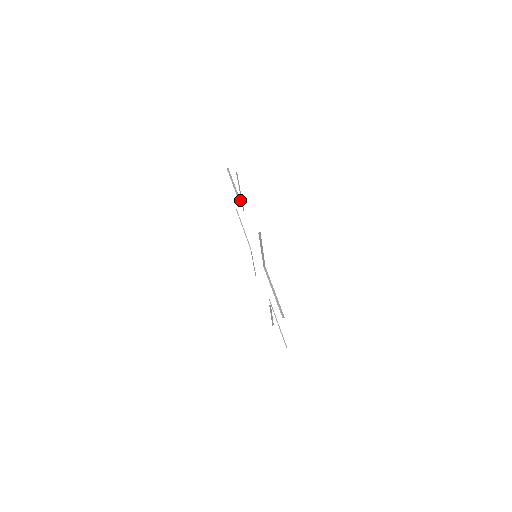
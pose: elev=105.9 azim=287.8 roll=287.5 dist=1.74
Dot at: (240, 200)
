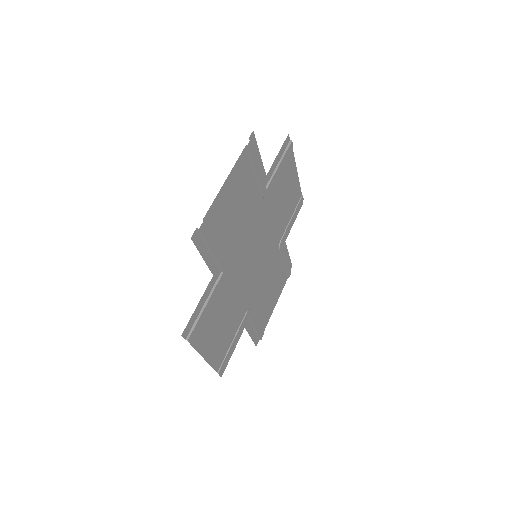
Dot at: (269, 184)
